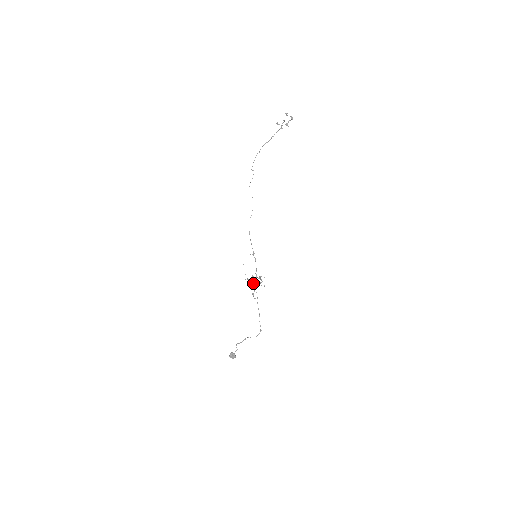
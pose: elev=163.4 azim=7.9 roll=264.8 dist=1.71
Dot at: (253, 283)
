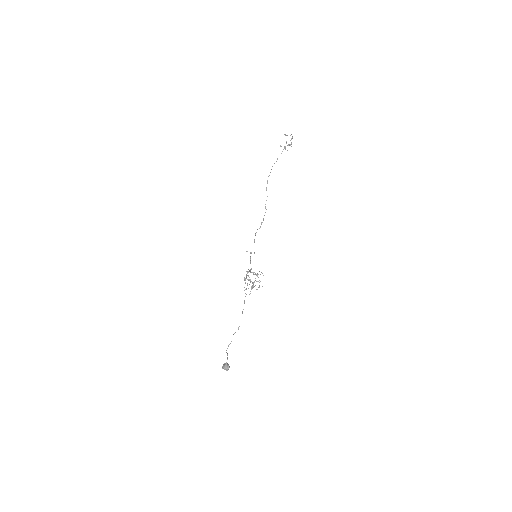
Dot at: (252, 283)
